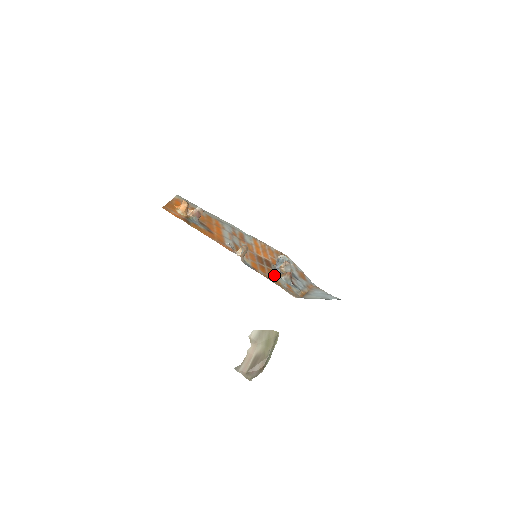
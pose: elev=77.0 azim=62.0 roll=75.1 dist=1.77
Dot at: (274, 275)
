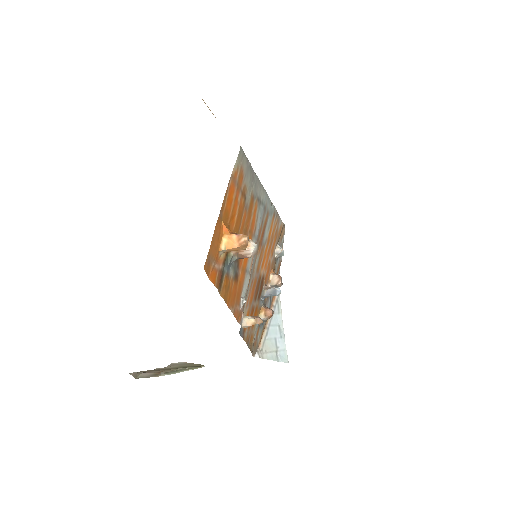
Dot at: occluded
